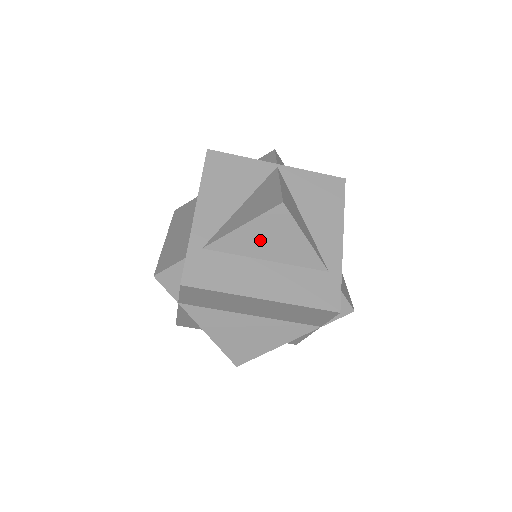
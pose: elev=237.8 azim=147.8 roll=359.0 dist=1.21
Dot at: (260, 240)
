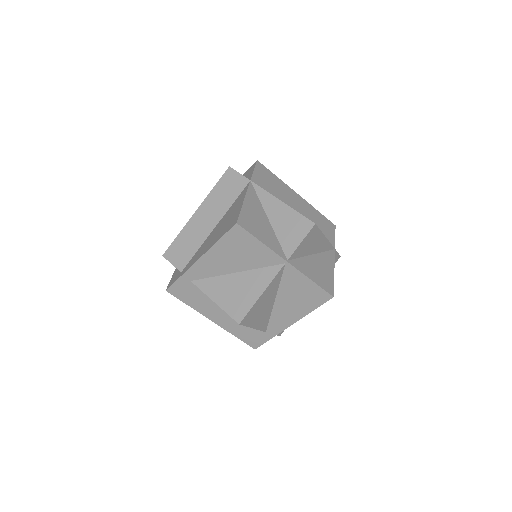
Dot at: occluded
